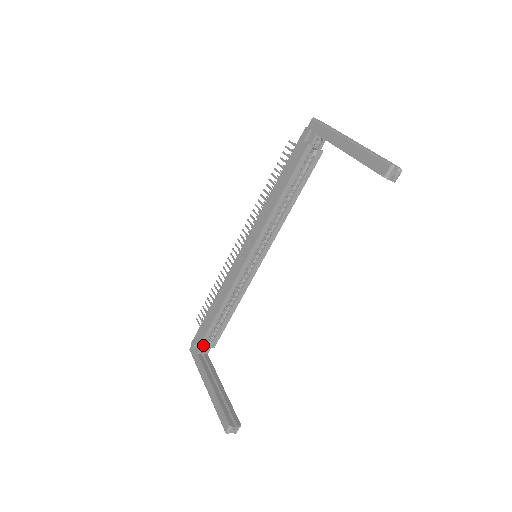
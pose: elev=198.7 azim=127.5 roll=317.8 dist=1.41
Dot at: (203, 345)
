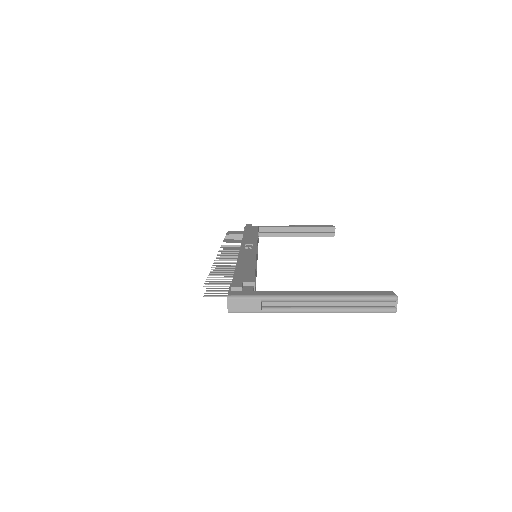
Dot at: (254, 287)
